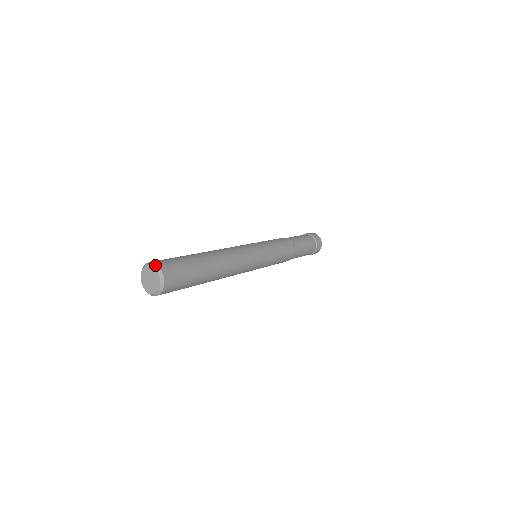
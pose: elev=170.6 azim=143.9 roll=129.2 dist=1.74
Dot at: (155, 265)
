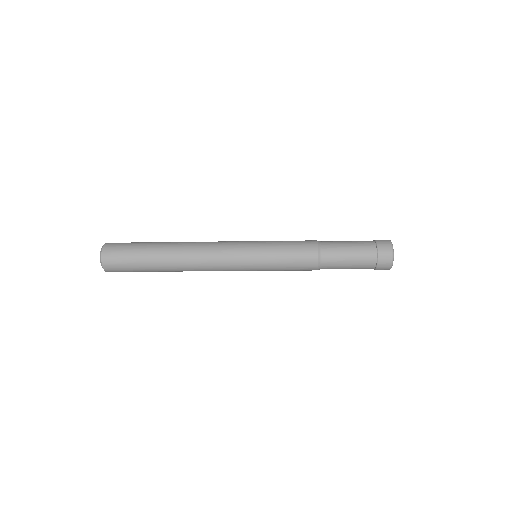
Dot at: (105, 244)
